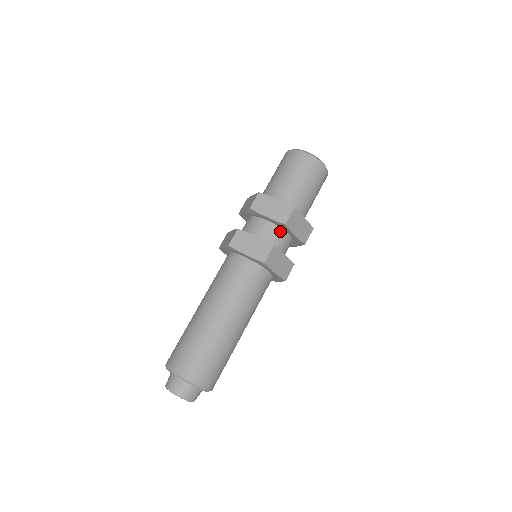
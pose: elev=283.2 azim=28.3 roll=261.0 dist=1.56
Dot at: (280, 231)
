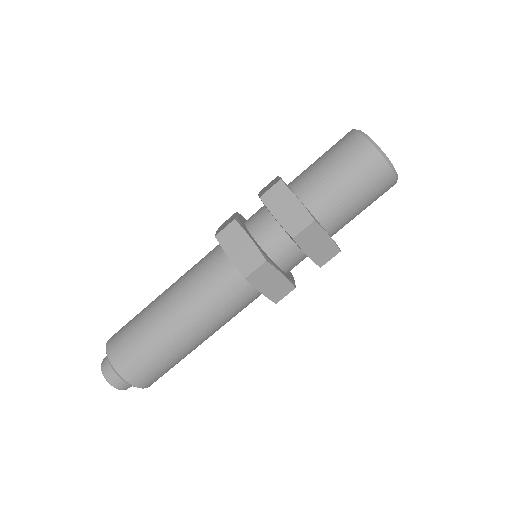
Dot at: (289, 241)
